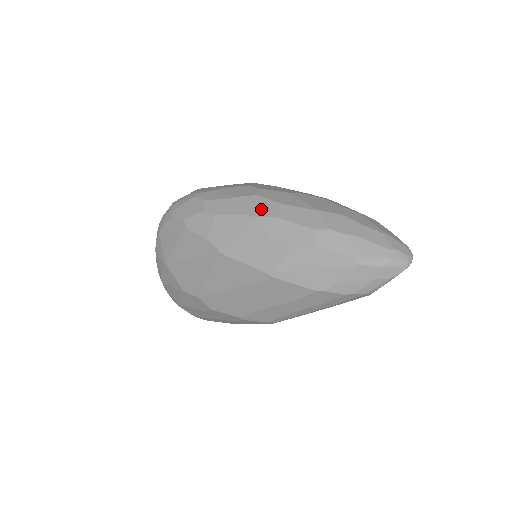
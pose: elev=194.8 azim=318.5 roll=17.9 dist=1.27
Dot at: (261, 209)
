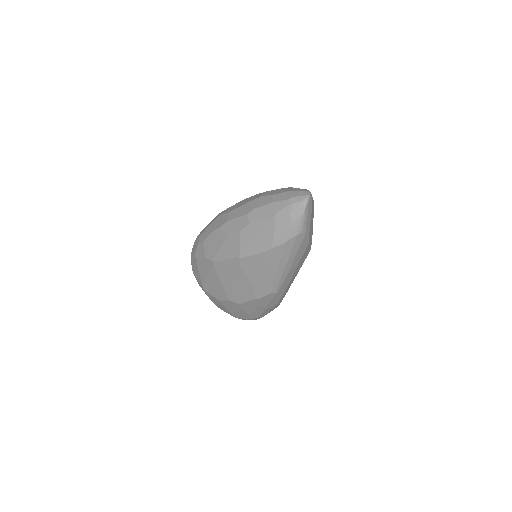
Dot at: (221, 222)
